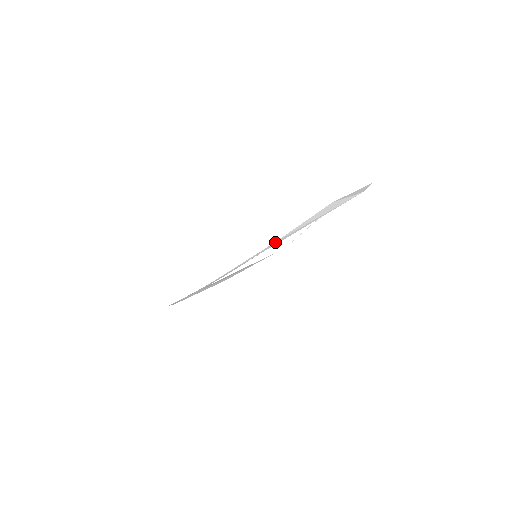
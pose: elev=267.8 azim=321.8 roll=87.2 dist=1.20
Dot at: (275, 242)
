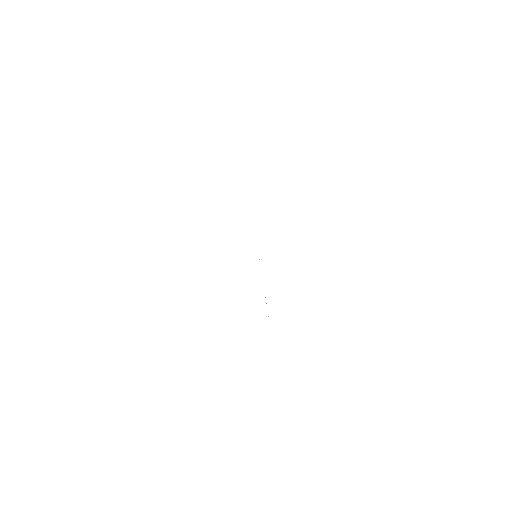
Dot at: occluded
